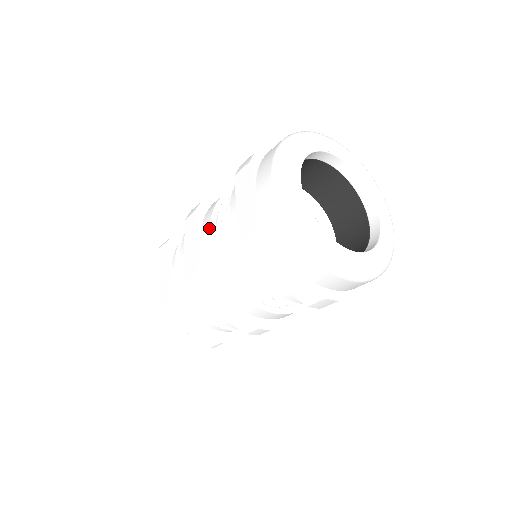
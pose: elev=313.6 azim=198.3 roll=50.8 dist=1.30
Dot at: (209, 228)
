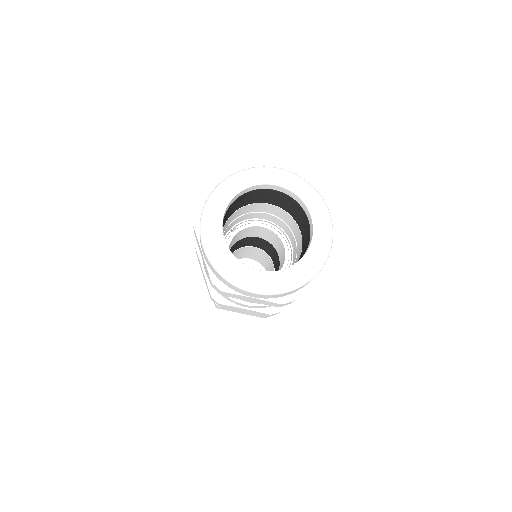
Dot at: occluded
